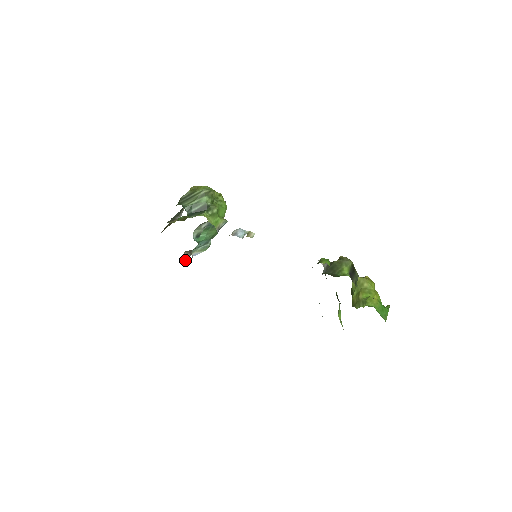
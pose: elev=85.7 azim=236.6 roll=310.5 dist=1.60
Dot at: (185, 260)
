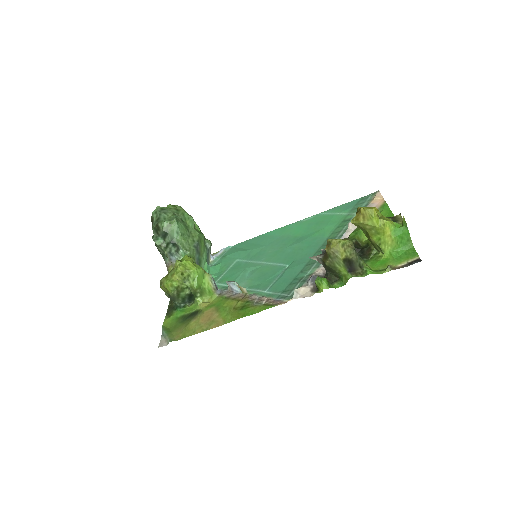
Dot at: occluded
